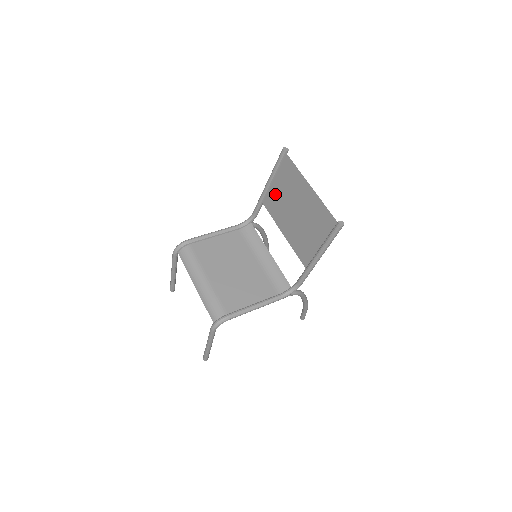
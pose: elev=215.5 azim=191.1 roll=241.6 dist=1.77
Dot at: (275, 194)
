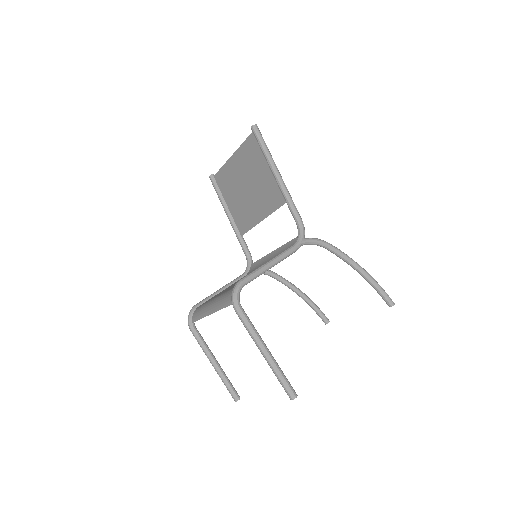
Dot at: (235, 211)
